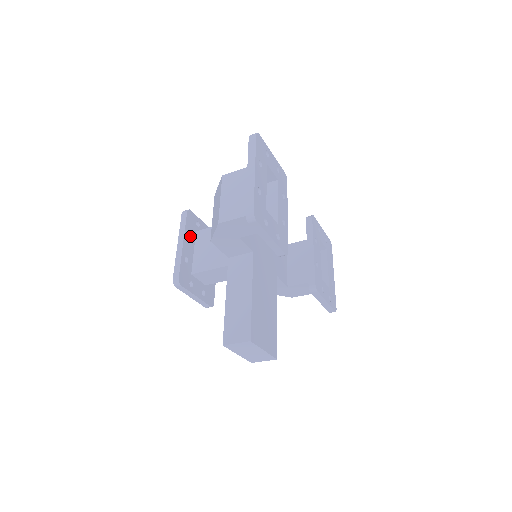
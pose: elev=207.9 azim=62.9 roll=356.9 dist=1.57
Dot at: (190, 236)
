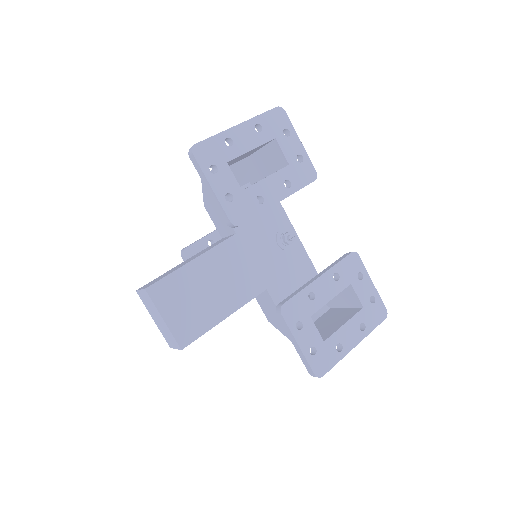
Dot at: occluded
